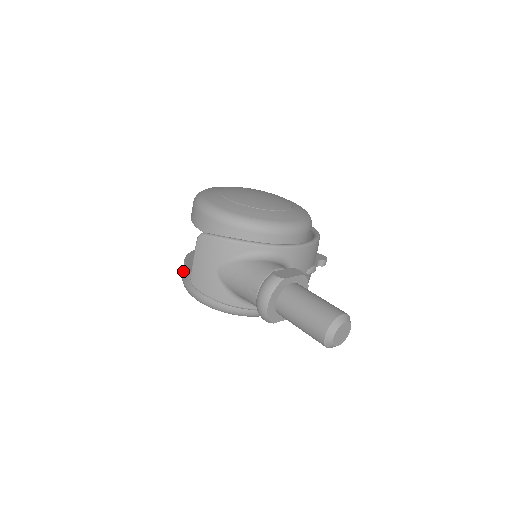
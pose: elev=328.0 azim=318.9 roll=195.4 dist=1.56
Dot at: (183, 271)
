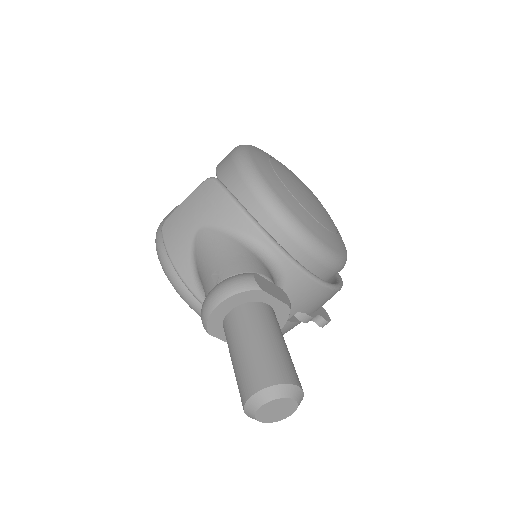
Dot at: (169, 213)
